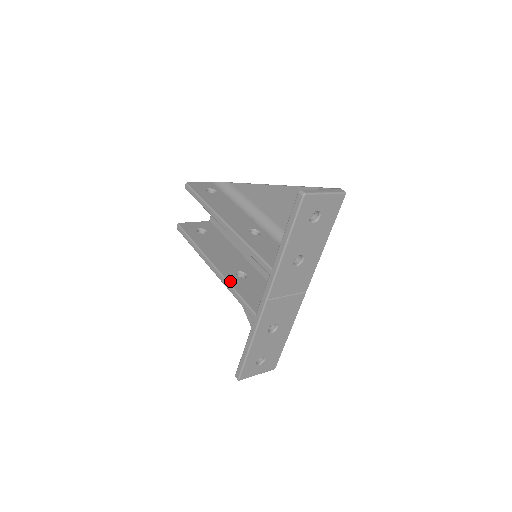
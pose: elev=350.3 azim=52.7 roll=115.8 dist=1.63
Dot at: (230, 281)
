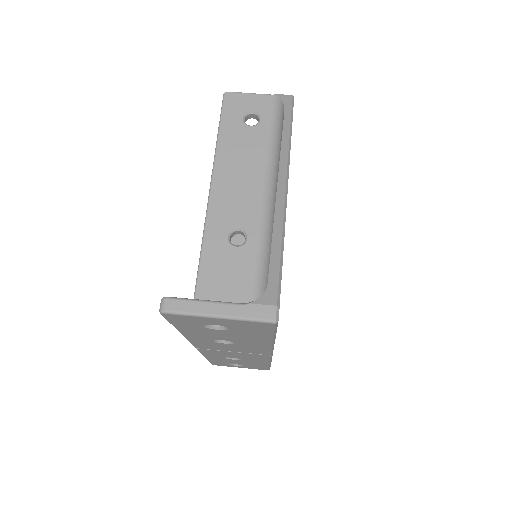
Dot at: occluded
